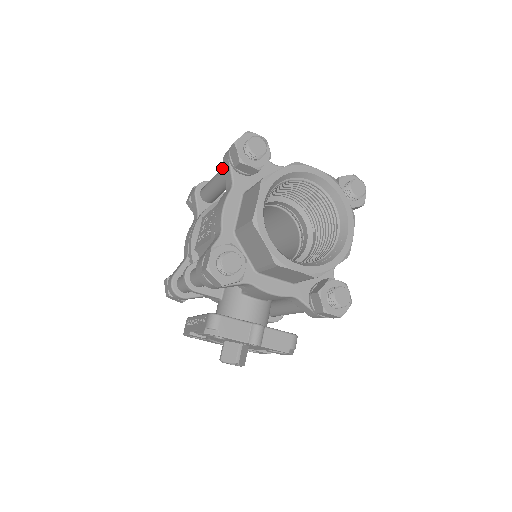
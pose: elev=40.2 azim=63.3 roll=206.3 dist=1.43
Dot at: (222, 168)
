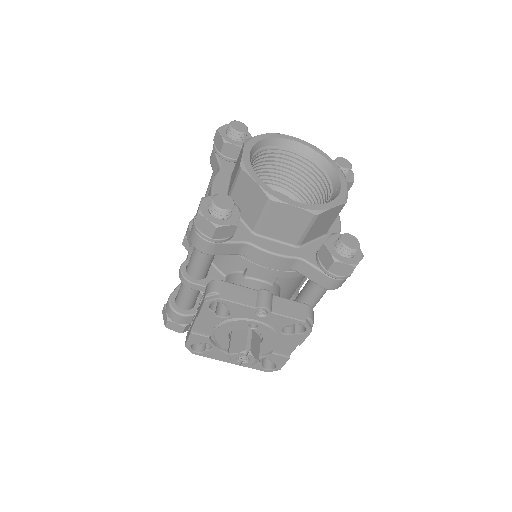
Dot at: (211, 176)
